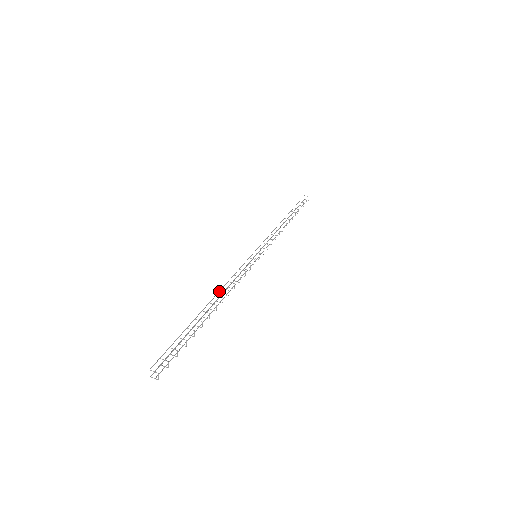
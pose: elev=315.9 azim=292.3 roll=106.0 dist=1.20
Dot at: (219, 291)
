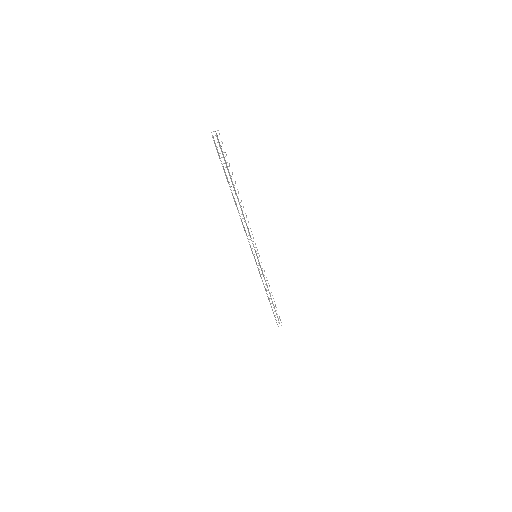
Dot at: (266, 293)
